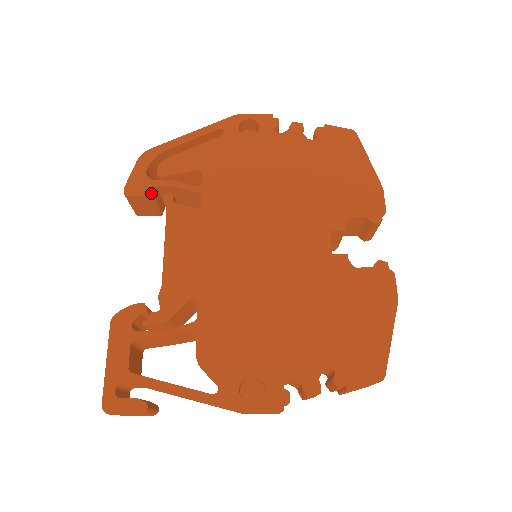
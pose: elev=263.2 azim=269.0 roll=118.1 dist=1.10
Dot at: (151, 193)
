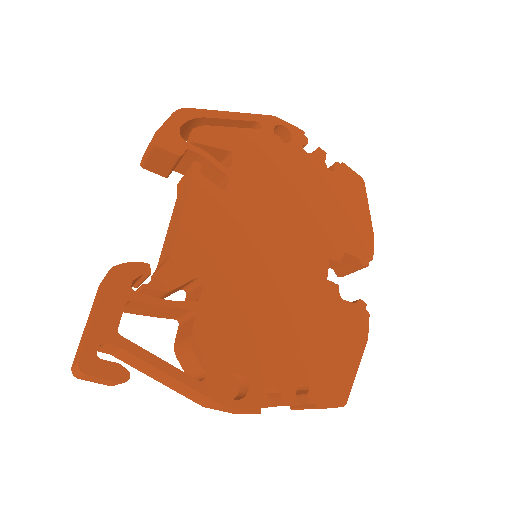
Dot at: (180, 153)
